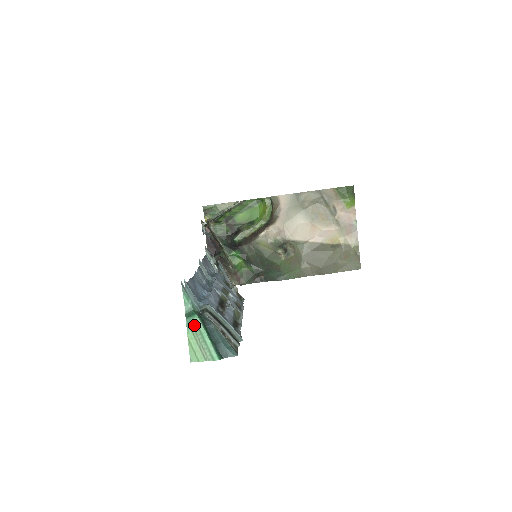
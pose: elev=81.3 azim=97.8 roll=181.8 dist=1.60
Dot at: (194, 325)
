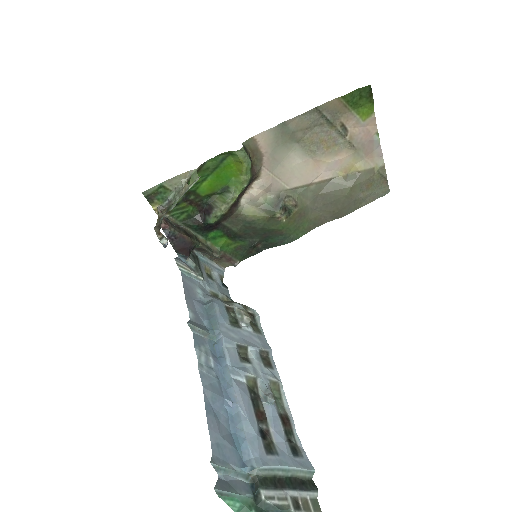
Dot at: out of frame
